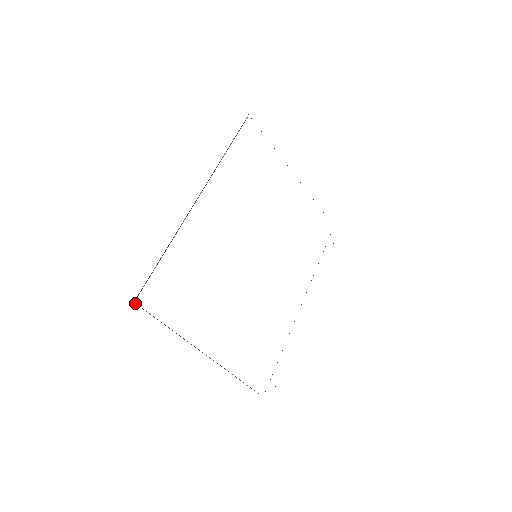
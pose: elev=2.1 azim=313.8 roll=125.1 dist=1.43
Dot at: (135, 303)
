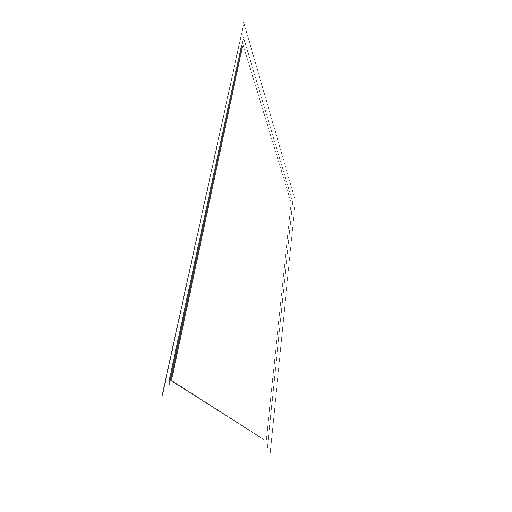
Dot at: (171, 380)
